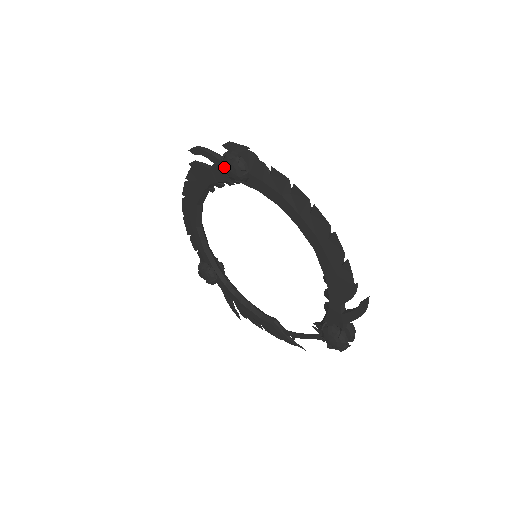
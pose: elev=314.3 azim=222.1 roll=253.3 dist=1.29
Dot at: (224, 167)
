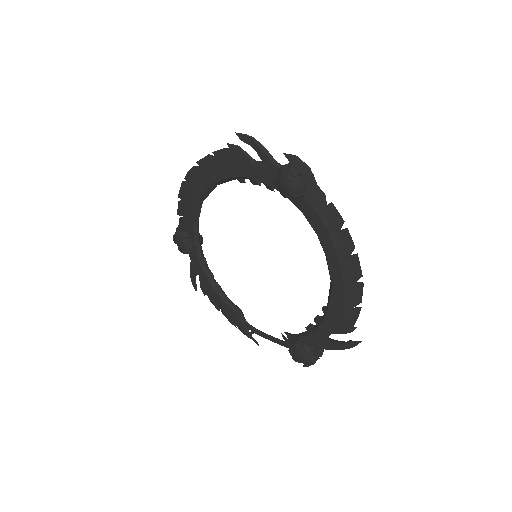
Dot at: (279, 177)
